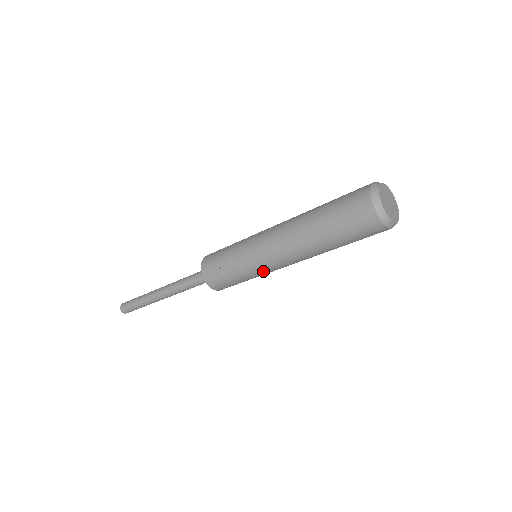
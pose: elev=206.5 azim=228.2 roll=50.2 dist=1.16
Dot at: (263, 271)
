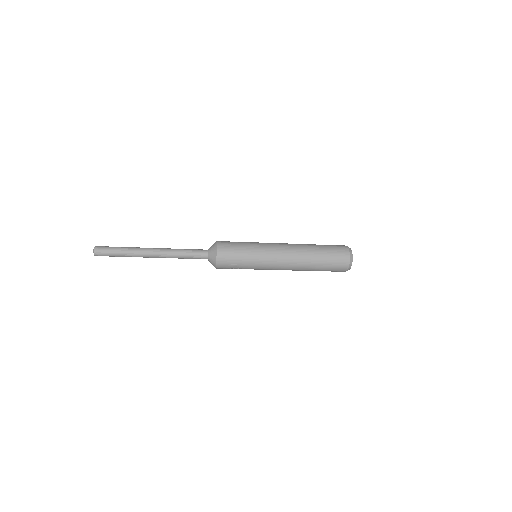
Dot at: occluded
